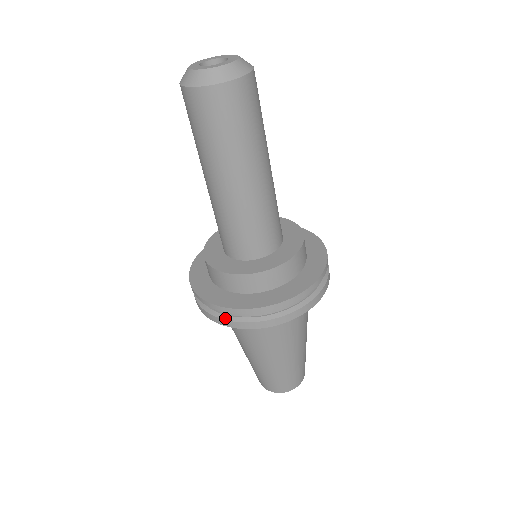
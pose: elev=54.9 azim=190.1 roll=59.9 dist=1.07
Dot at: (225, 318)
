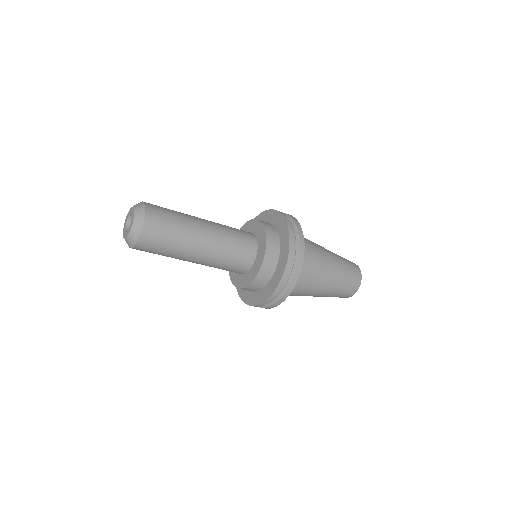
Dot at: occluded
